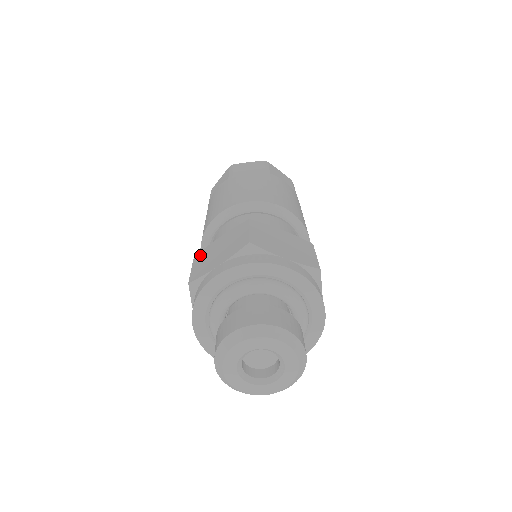
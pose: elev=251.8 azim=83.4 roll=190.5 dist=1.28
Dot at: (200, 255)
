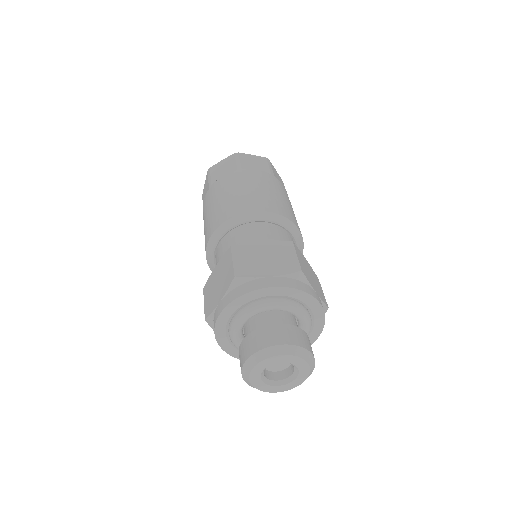
Dot at: (206, 287)
